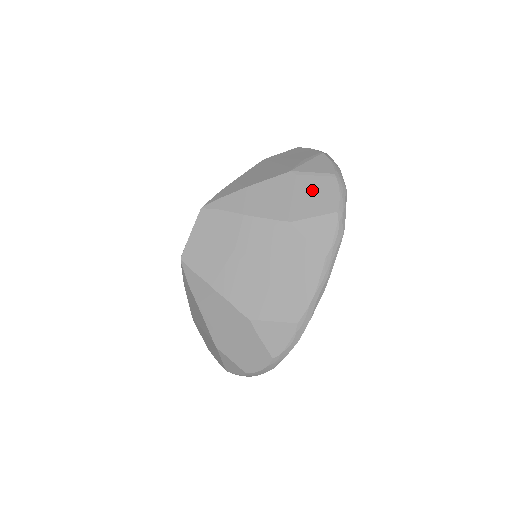
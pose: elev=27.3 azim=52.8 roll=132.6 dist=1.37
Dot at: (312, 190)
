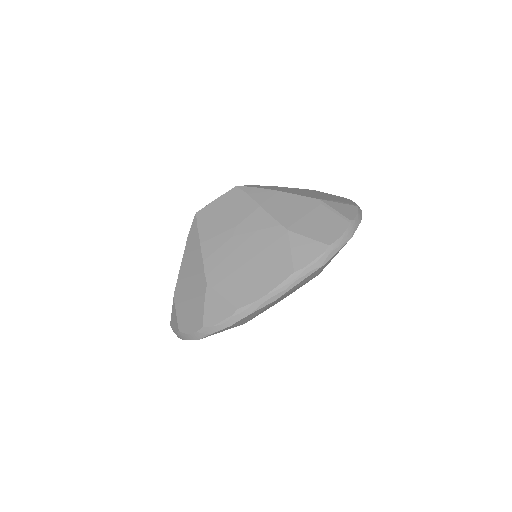
Dot at: (323, 220)
